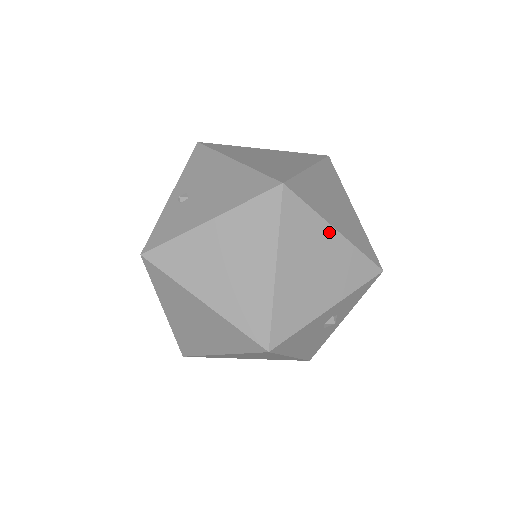
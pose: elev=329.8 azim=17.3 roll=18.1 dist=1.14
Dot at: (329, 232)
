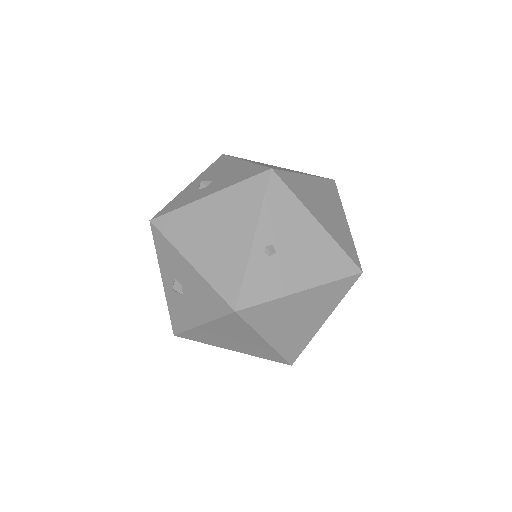
Dot at: occluded
